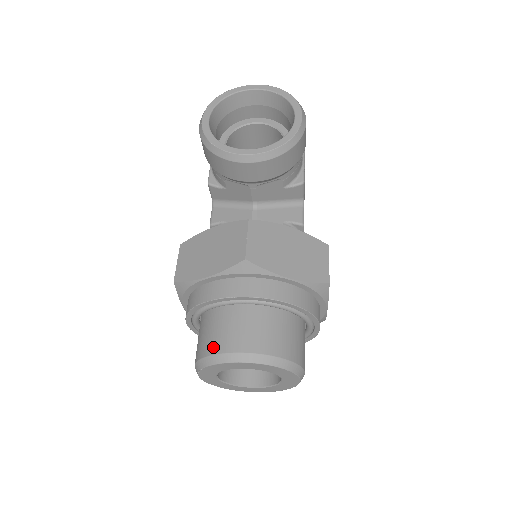
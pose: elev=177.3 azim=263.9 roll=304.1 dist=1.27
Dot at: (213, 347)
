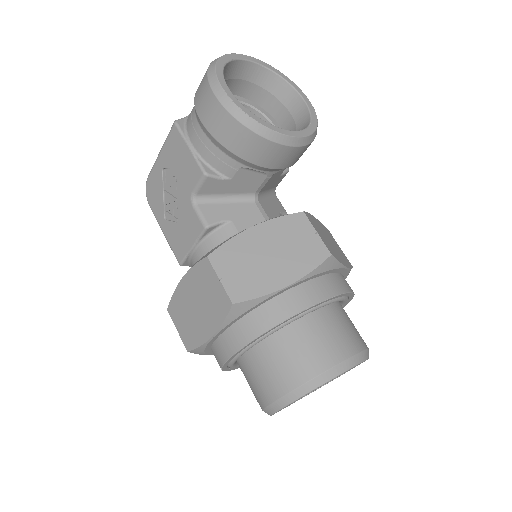
Dot at: (320, 363)
